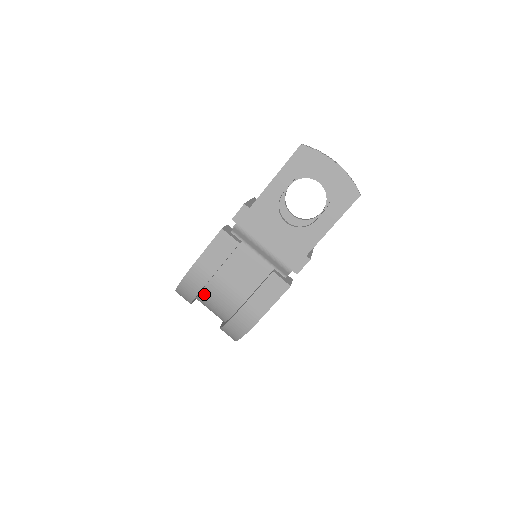
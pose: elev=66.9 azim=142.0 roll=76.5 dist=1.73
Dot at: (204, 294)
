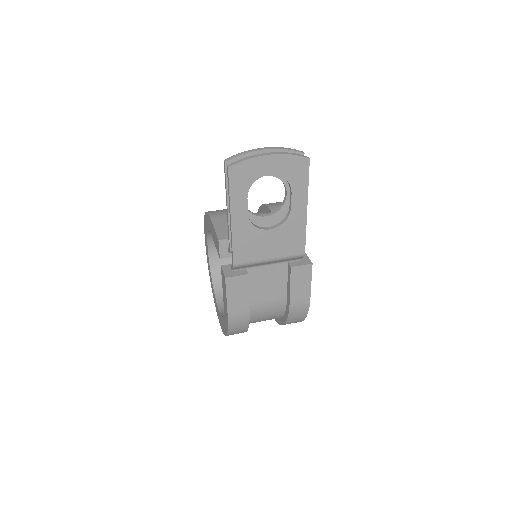
Dot at: (250, 321)
